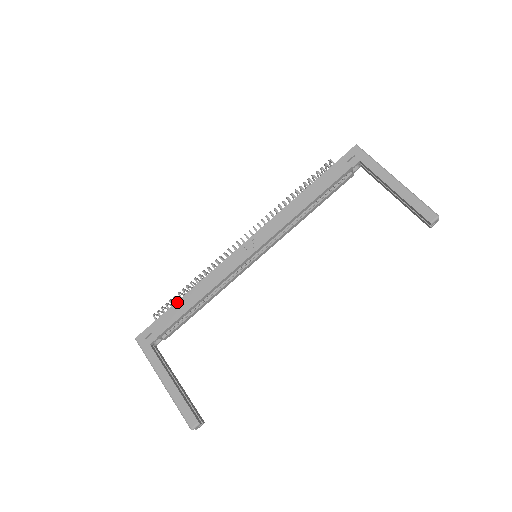
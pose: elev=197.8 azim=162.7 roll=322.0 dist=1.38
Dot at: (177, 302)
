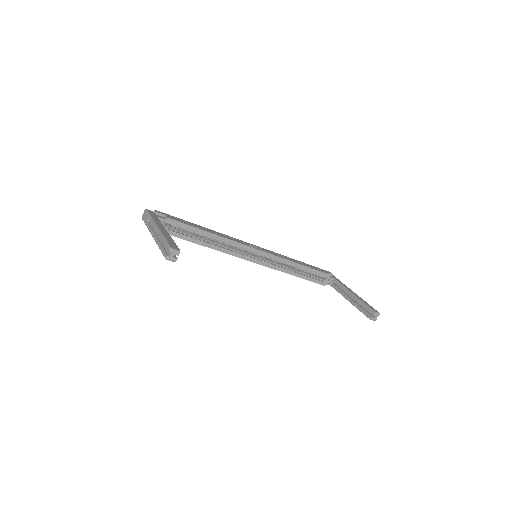
Dot at: (193, 223)
